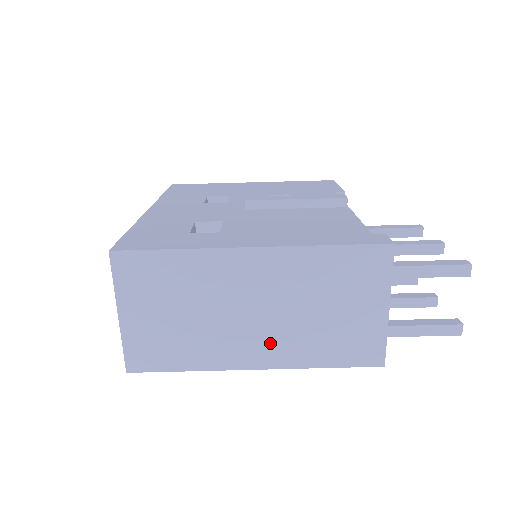
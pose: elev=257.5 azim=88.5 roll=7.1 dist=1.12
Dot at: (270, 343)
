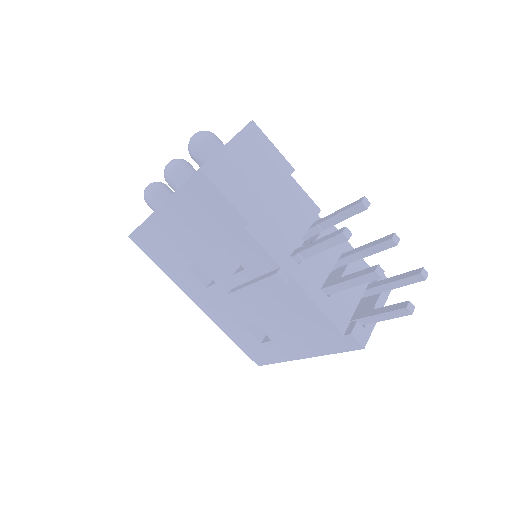
Dot at: occluded
